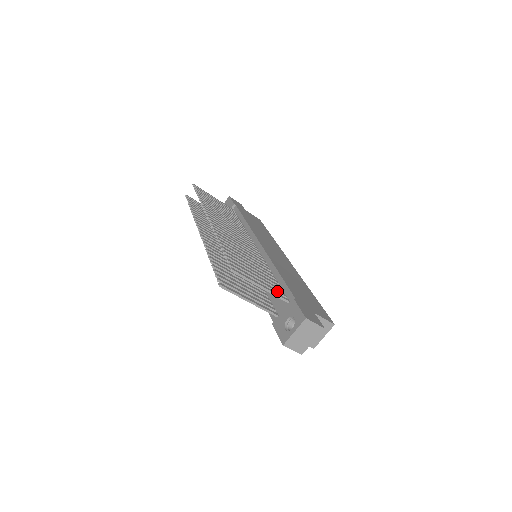
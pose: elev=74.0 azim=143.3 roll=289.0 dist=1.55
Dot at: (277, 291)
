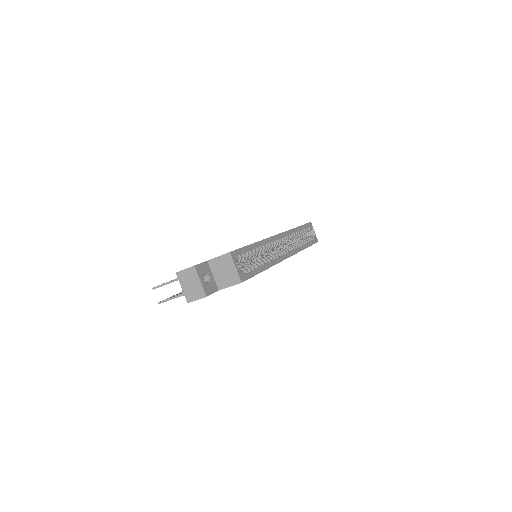
Dot at: occluded
